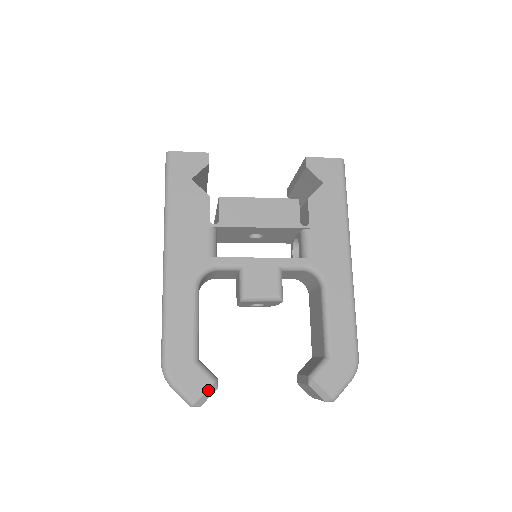
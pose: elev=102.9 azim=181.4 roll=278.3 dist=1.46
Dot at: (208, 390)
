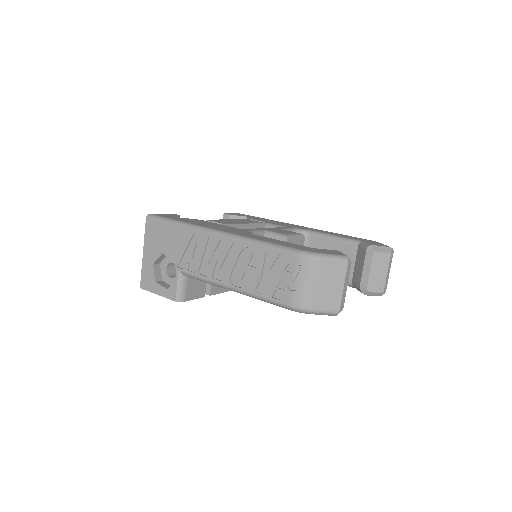
Dot at: occluded
